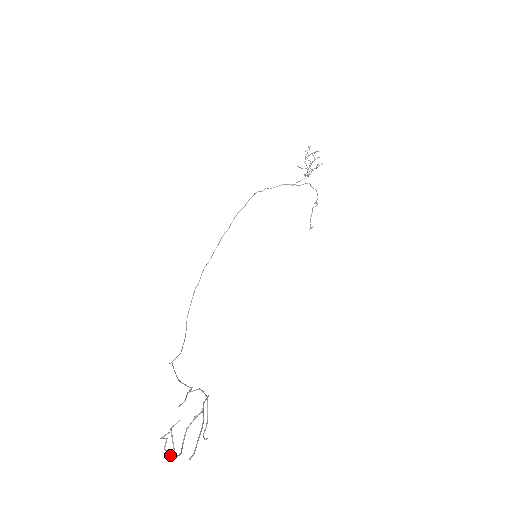
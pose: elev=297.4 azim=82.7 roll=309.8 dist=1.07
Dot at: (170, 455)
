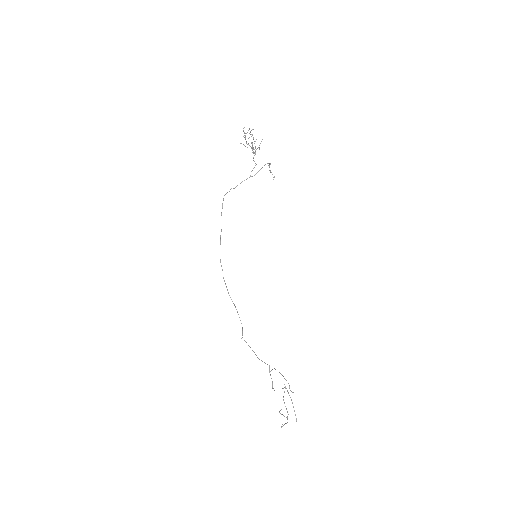
Dot at: occluded
